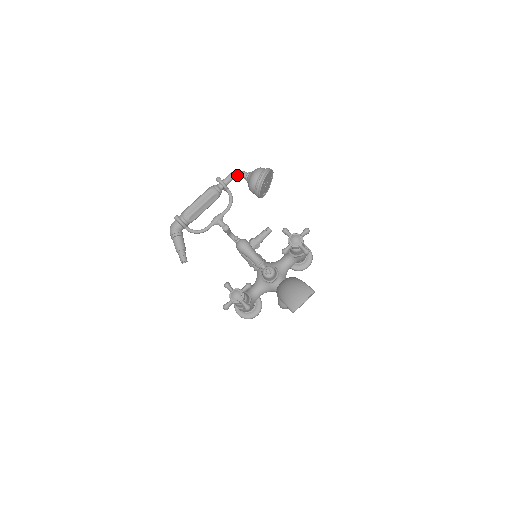
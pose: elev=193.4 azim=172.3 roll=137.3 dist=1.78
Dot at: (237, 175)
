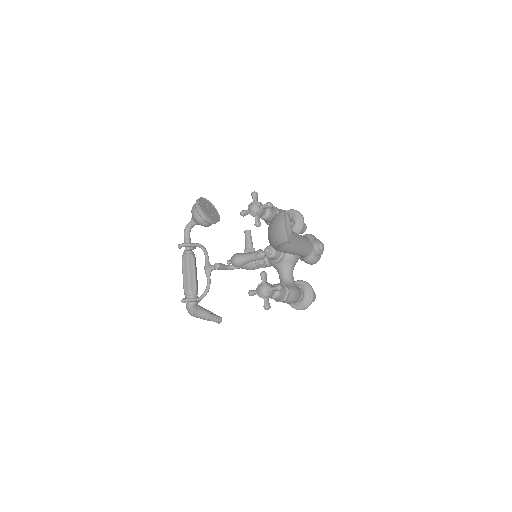
Dot at: (188, 229)
